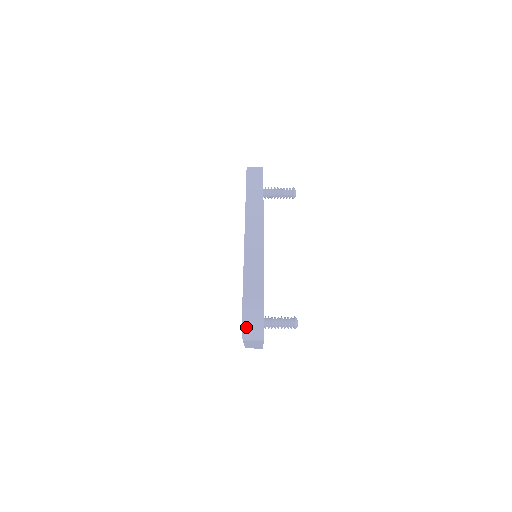
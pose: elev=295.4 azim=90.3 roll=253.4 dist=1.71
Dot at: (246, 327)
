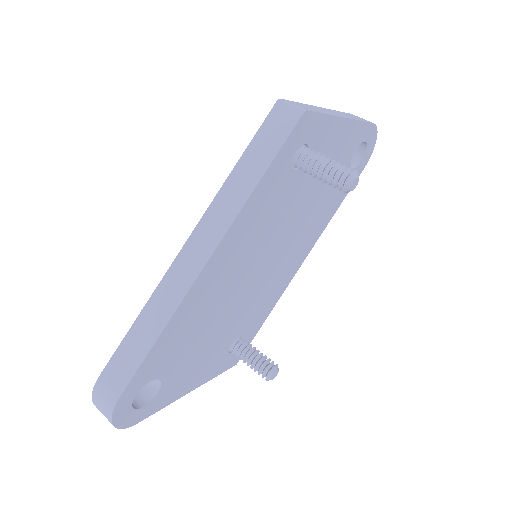
Dot at: occluded
